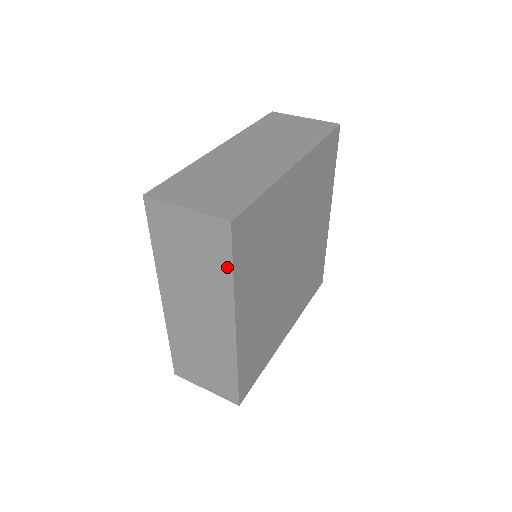
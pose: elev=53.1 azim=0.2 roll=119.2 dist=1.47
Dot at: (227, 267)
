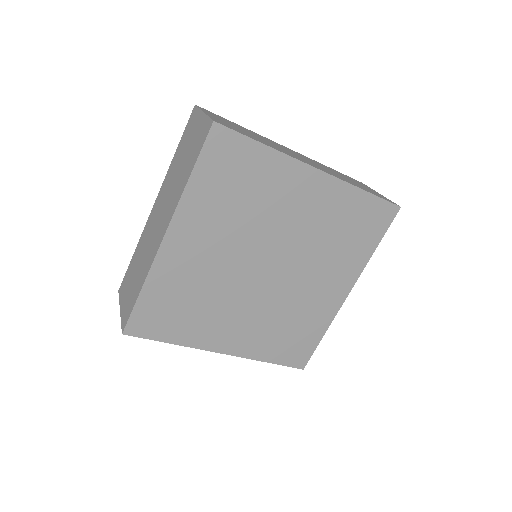
Dot at: (163, 339)
